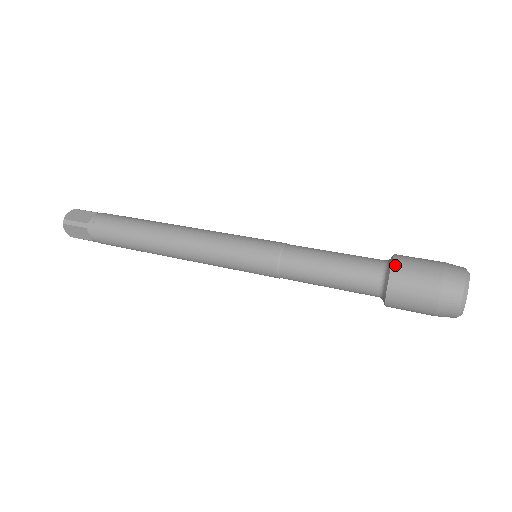
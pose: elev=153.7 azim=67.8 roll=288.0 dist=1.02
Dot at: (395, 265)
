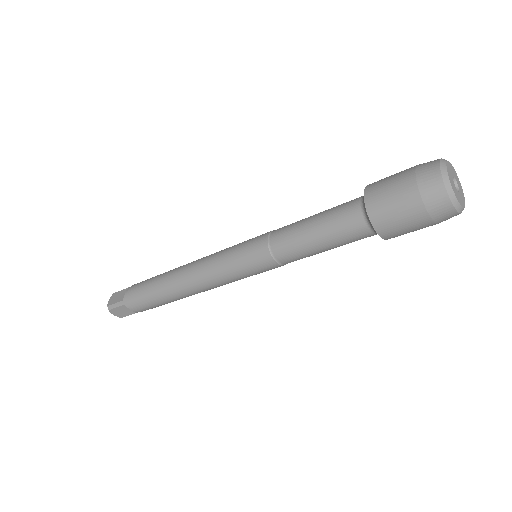
Dot at: occluded
